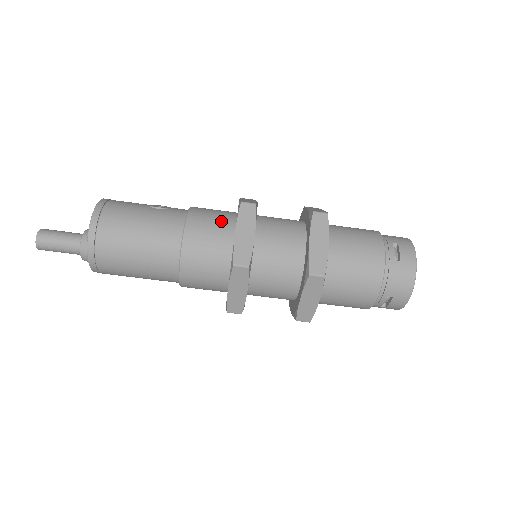
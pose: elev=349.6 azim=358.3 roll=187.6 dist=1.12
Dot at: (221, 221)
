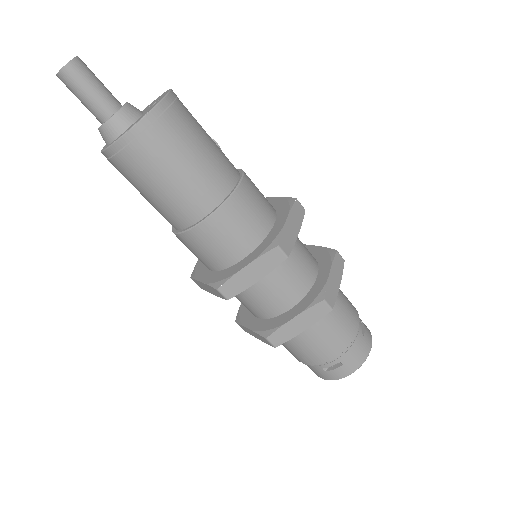
Dot at: (267, 201)
